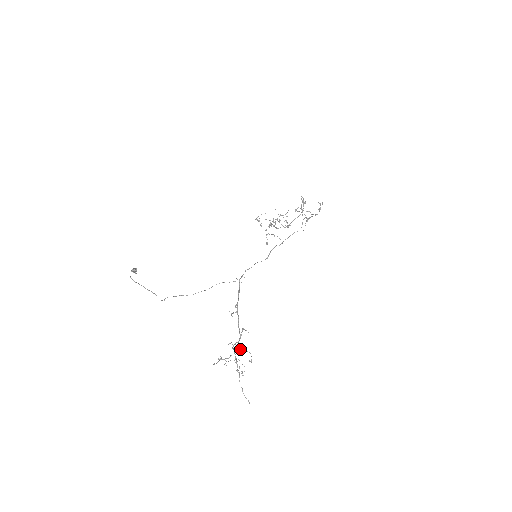
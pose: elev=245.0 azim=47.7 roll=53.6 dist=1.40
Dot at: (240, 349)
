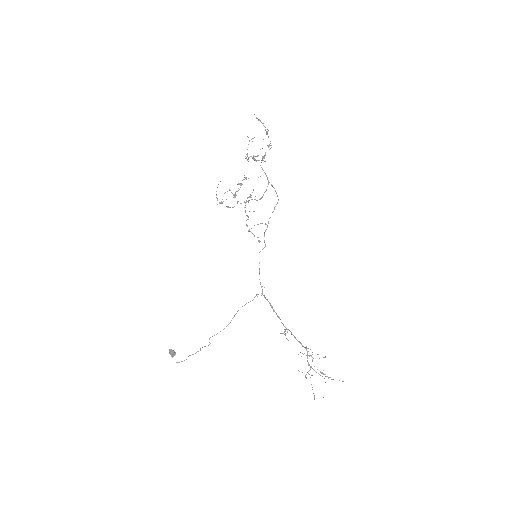
Dot at: occluded
